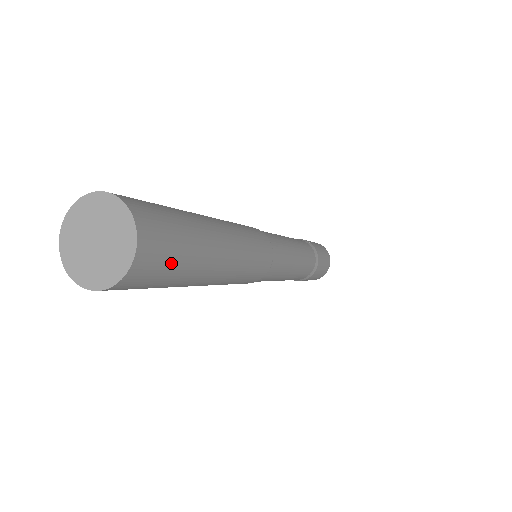
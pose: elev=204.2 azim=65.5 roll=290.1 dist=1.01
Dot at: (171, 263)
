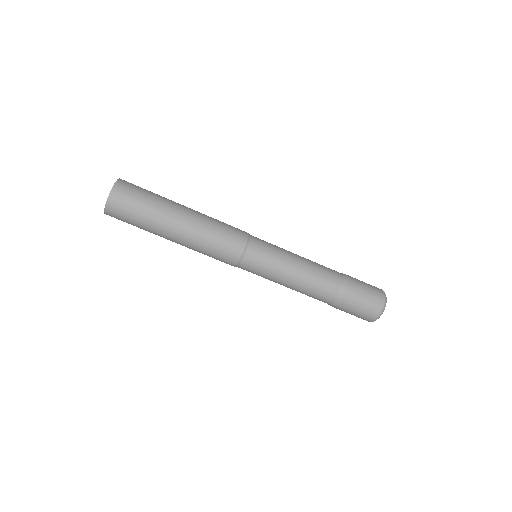
Dot at: (130, 217)
